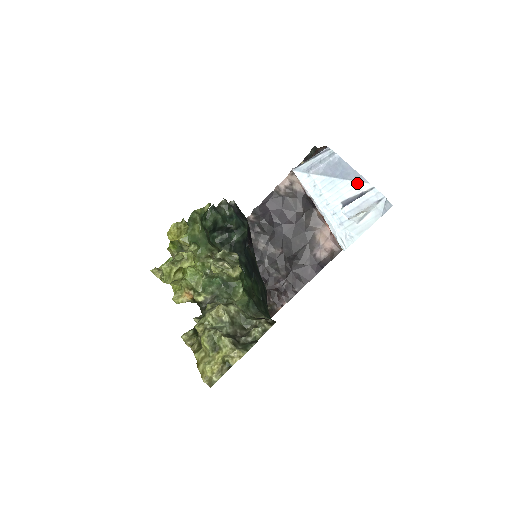
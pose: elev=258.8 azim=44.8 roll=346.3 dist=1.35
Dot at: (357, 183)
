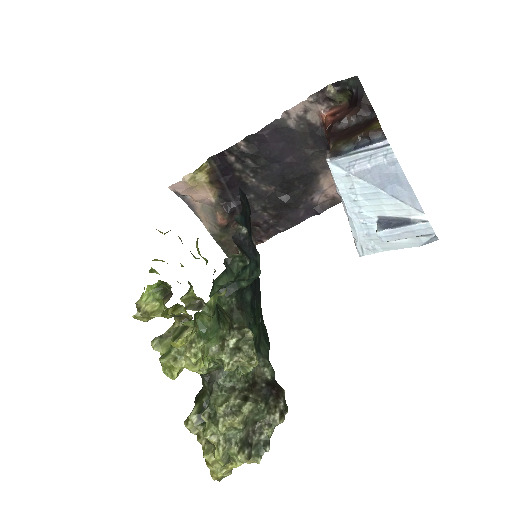
Dot at: (408, 208)
